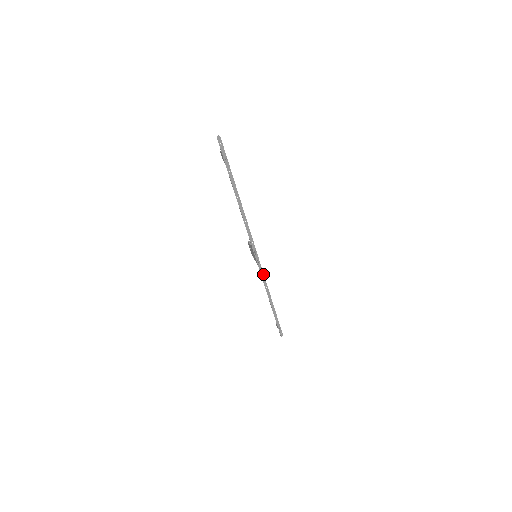
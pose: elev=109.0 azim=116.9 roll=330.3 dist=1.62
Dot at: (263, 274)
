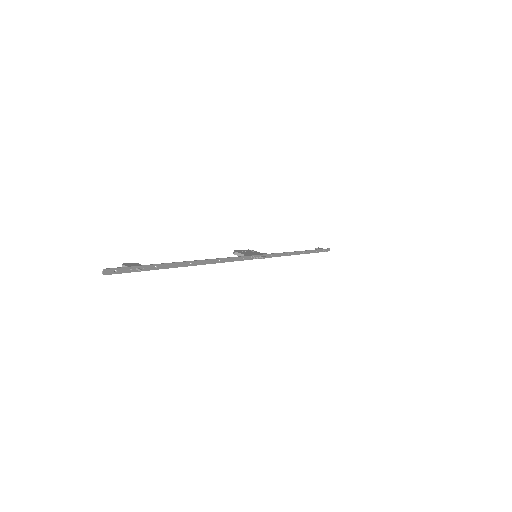
Dot at: (276, 254)
